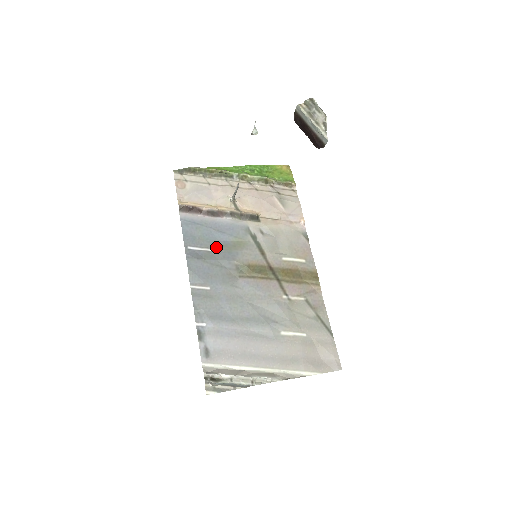
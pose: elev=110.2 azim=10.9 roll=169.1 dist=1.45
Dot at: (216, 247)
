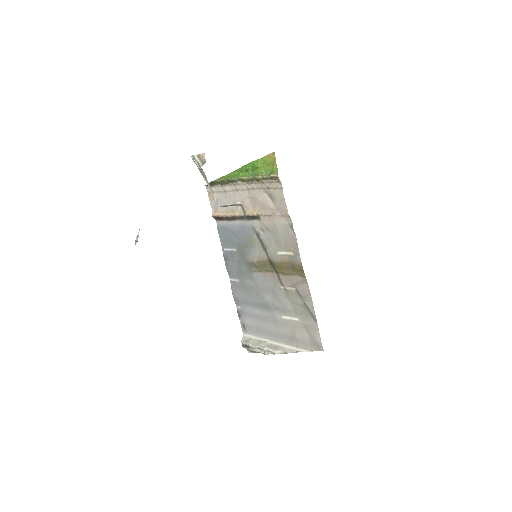
Dot at: (238, 247)
